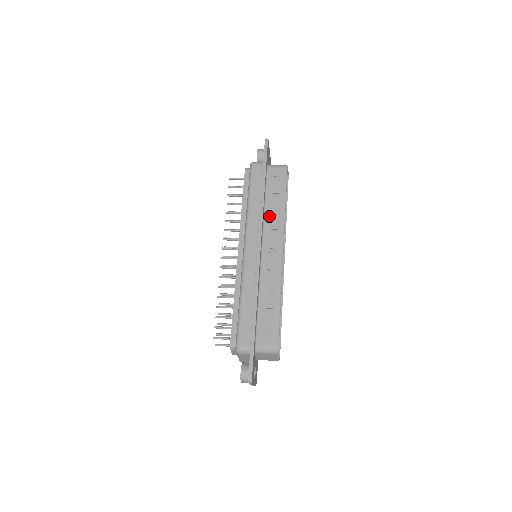
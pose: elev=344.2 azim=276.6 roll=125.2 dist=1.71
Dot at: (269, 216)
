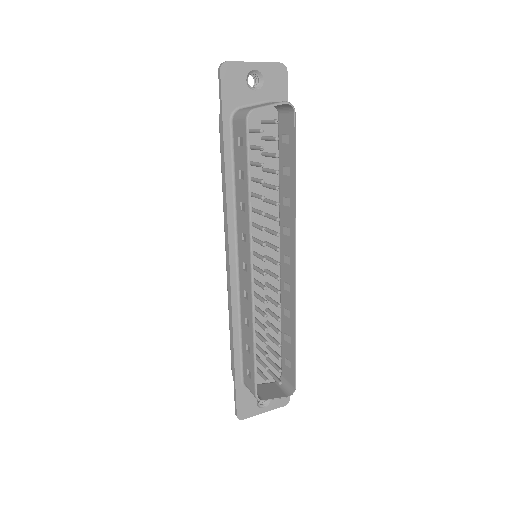
Dot at: (239, 210)
